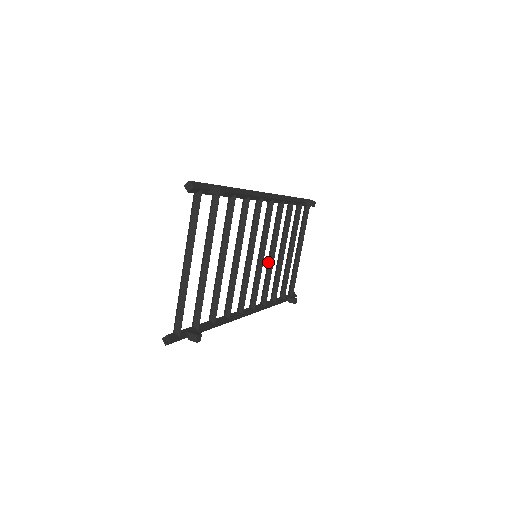
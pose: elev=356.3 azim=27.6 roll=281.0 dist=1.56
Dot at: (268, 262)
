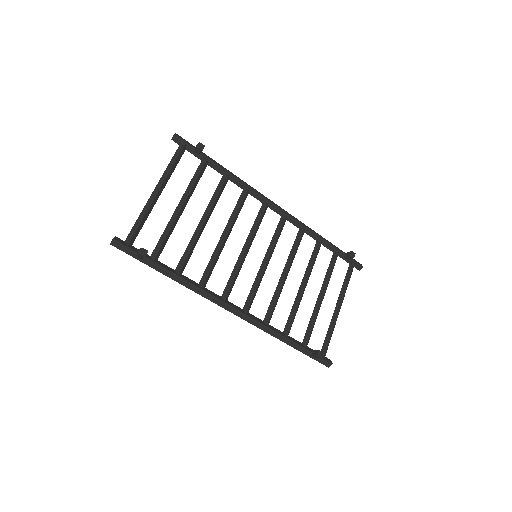
Dot at: (279, 281)
